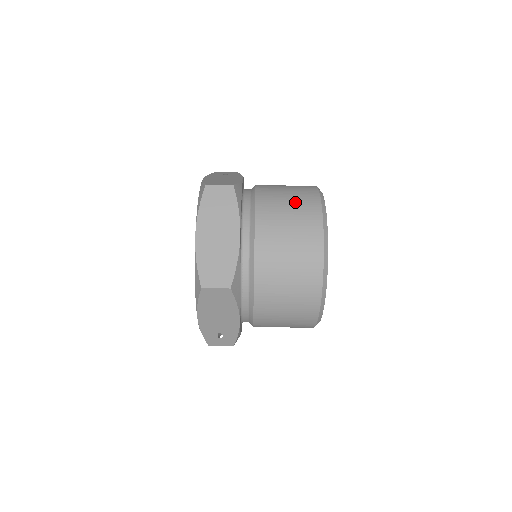
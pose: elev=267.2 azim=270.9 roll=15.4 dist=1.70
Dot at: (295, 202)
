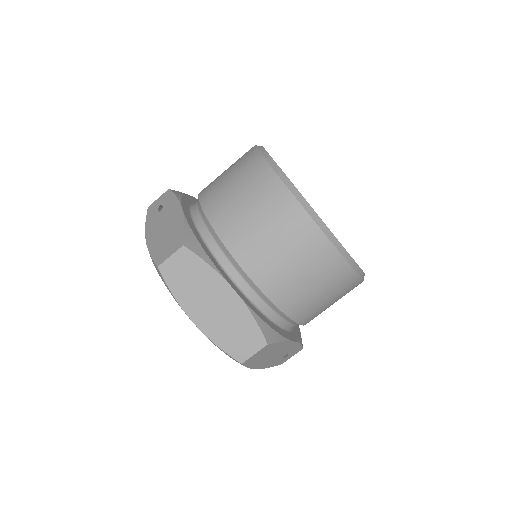
Dot at: (255, 202)
